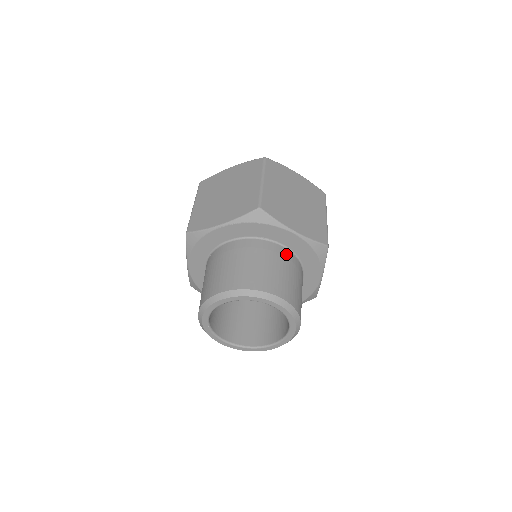
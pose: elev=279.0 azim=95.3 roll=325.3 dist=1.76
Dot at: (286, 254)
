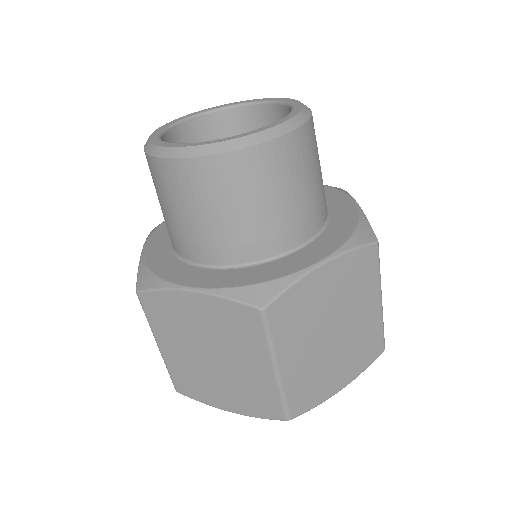
Dot at: occluded
